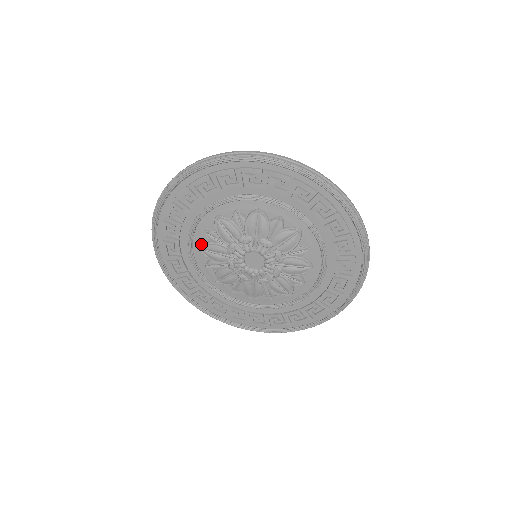
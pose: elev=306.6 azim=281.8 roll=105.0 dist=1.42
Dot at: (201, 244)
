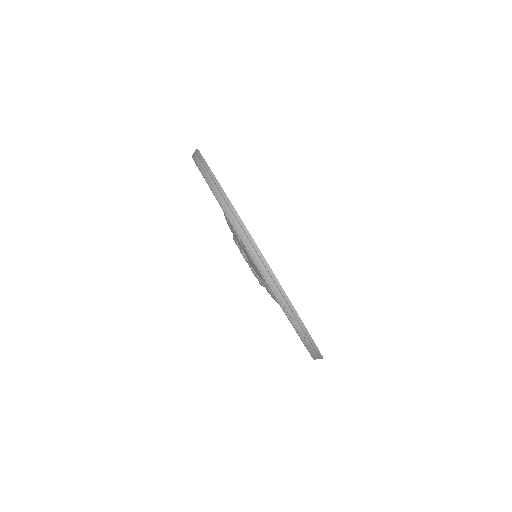
Dot at: occluded
